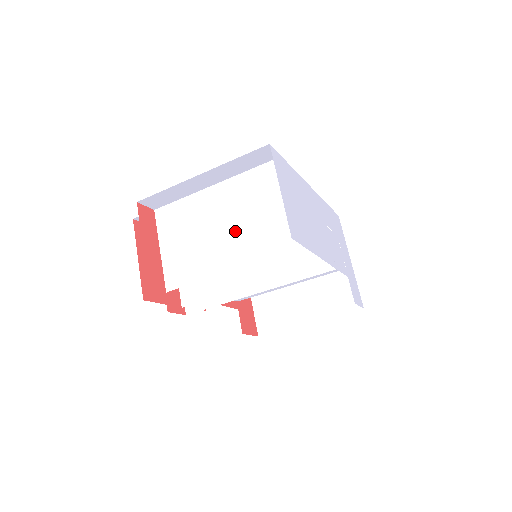
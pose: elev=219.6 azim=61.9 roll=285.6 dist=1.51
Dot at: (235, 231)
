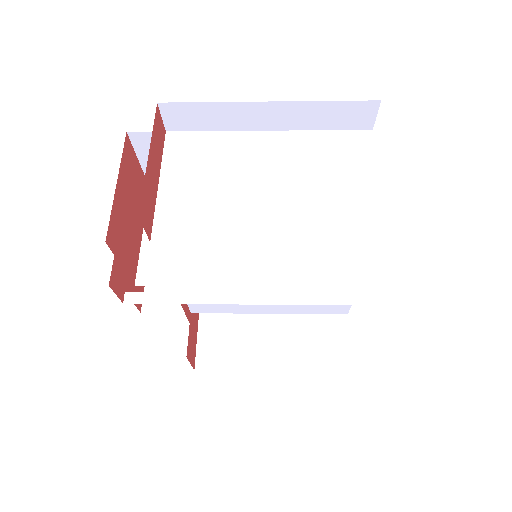
Dot at: (287, 194)
